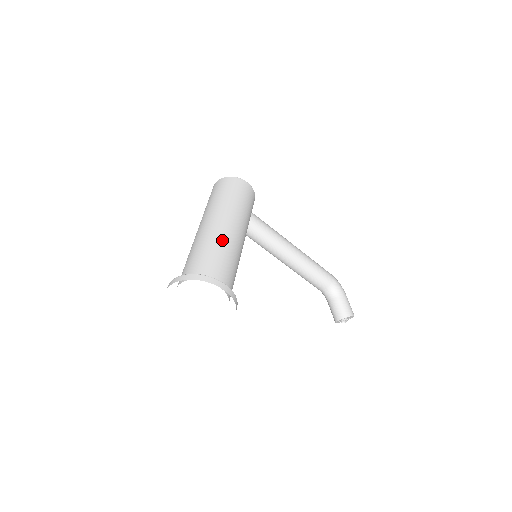
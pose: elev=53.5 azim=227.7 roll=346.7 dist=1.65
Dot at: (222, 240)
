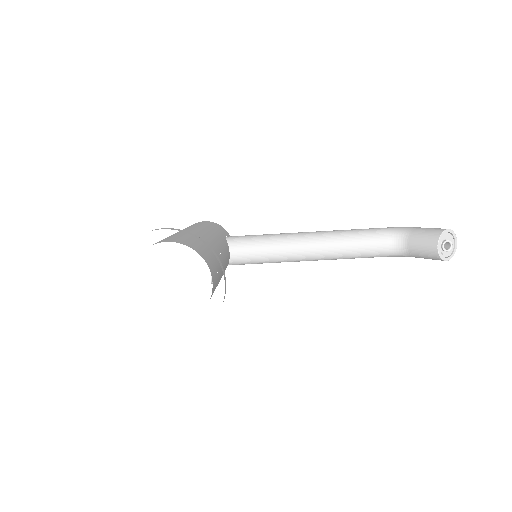
Dot at: occluded
